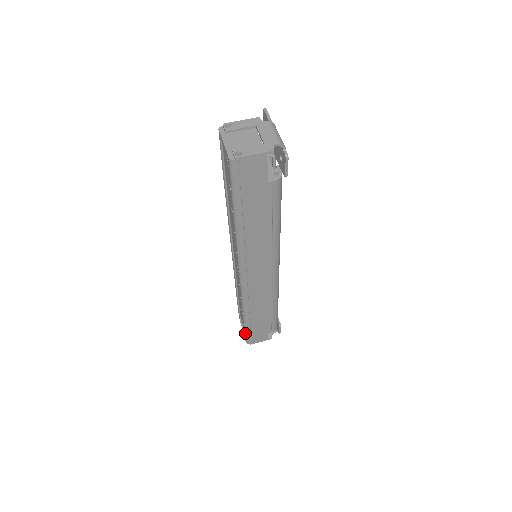
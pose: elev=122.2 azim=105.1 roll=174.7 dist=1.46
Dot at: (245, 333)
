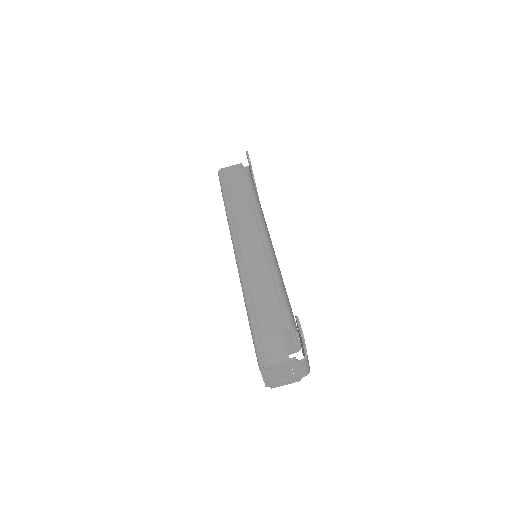
Dot at: occluded
